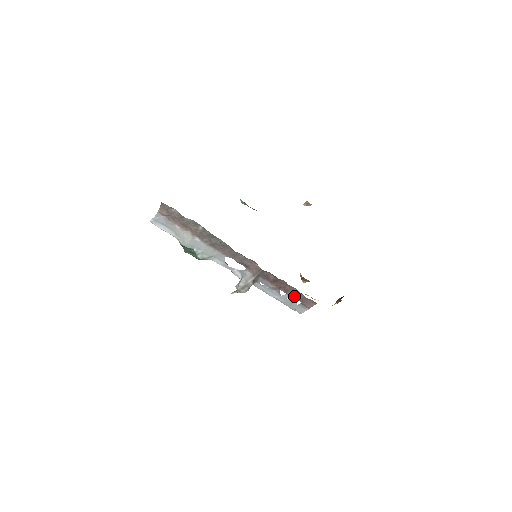
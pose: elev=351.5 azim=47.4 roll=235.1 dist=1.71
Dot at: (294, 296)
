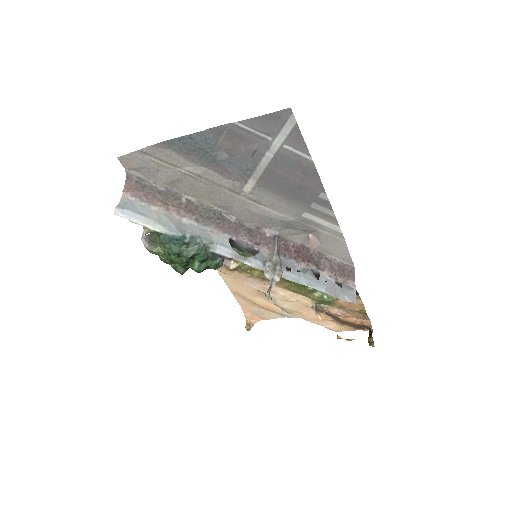
Dot at: (329, 270)
